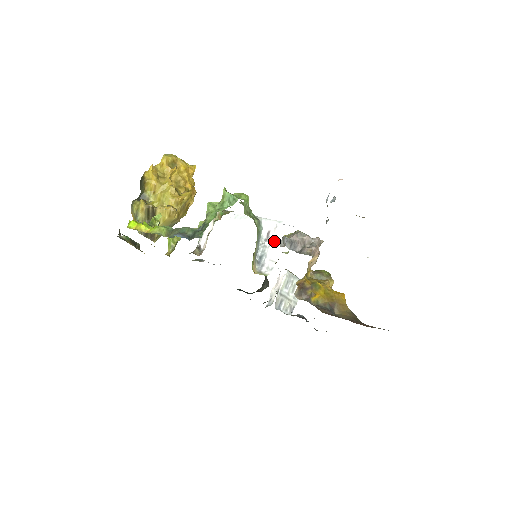
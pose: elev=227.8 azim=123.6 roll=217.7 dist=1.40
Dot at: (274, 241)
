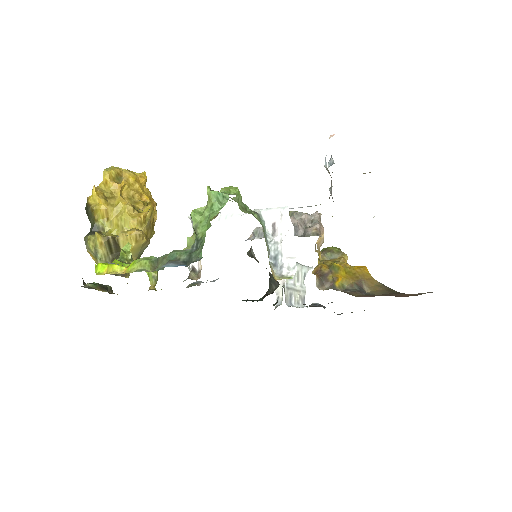
Dot at: (285, 233)
